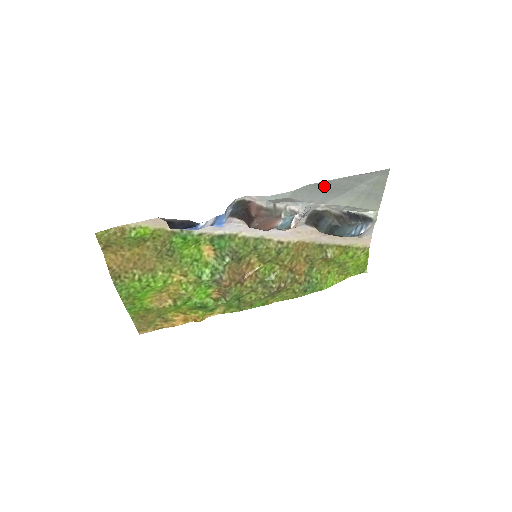
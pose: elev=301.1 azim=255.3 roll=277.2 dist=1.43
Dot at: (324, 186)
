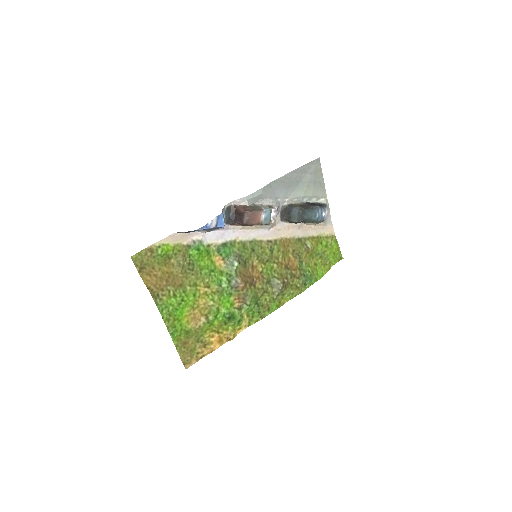
Dot at: (282, 182)
